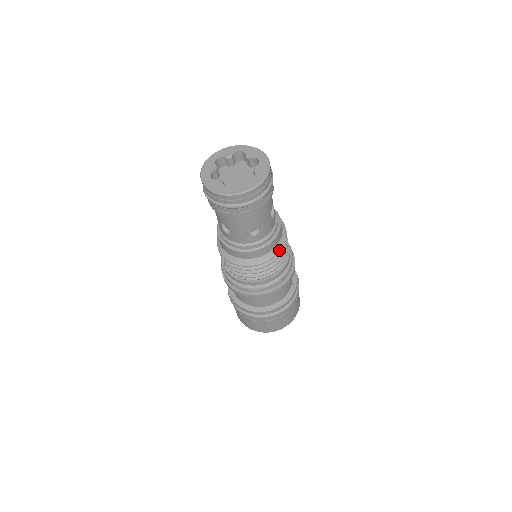
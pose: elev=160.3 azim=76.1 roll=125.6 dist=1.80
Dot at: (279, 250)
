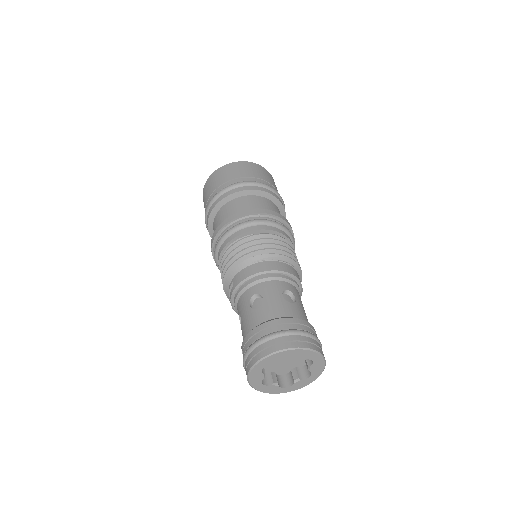
Dot at: occluded
